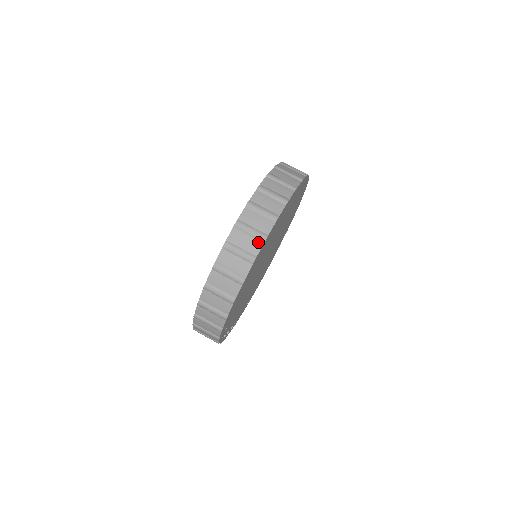
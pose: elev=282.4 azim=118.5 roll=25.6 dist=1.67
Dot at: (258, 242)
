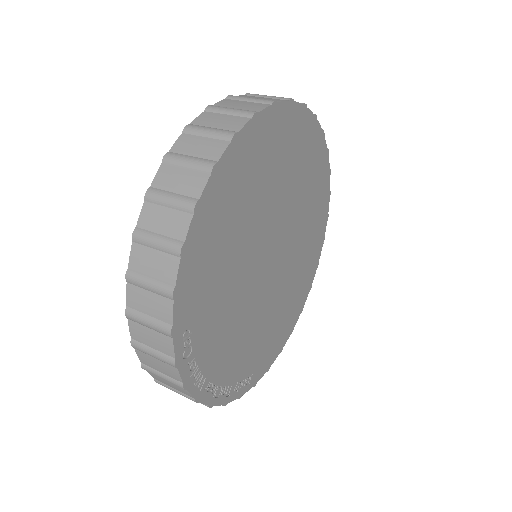
Dot at: (241, 119)
